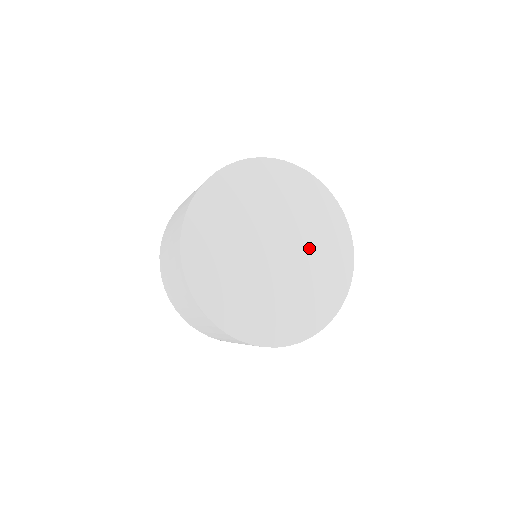
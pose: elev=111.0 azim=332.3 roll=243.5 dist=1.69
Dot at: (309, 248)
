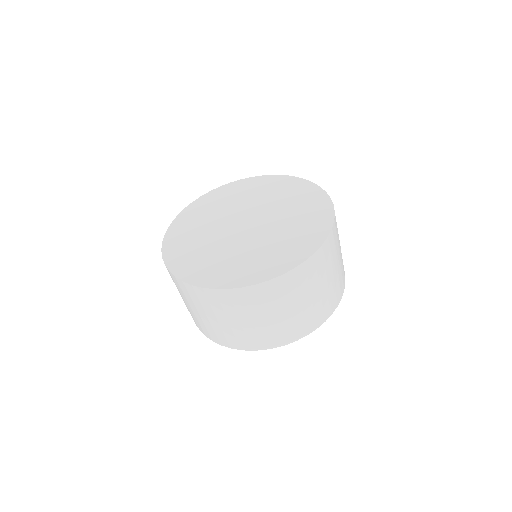
Dot at: (281, 213)
